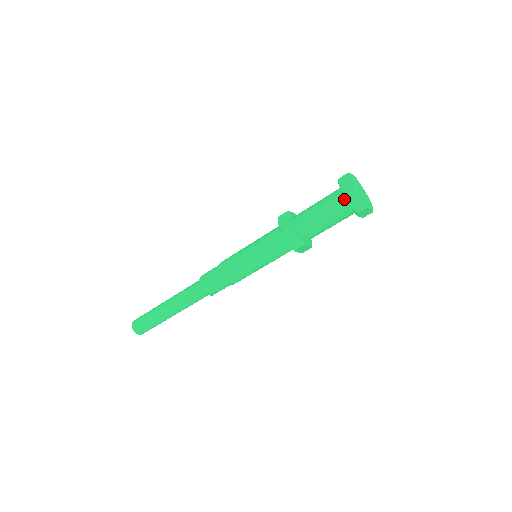
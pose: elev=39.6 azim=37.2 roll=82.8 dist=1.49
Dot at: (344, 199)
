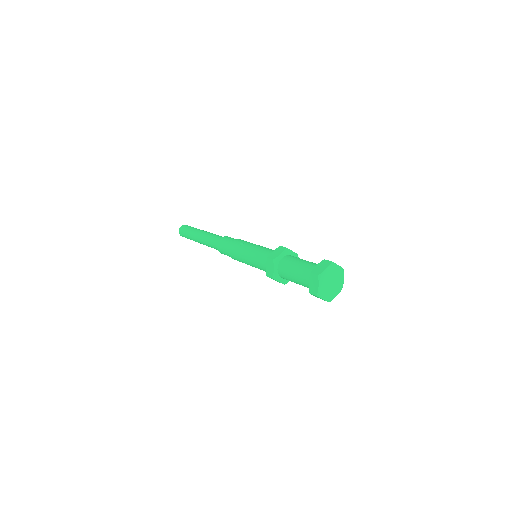
Dot at: occluded
